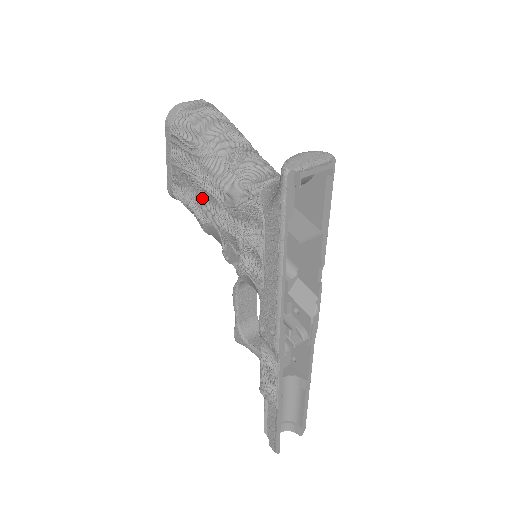
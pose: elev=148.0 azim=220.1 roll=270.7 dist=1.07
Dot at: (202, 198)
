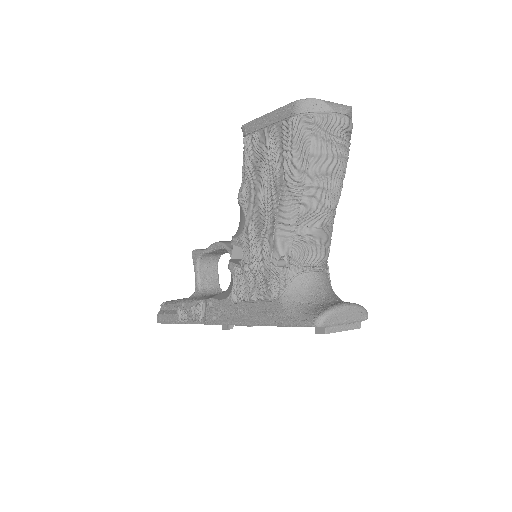
Dot at: (258, 197)
